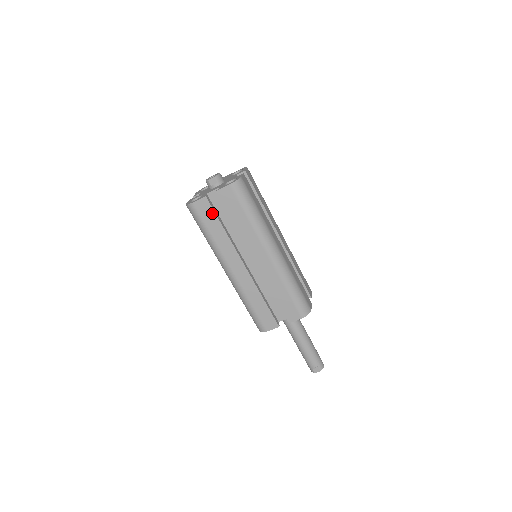
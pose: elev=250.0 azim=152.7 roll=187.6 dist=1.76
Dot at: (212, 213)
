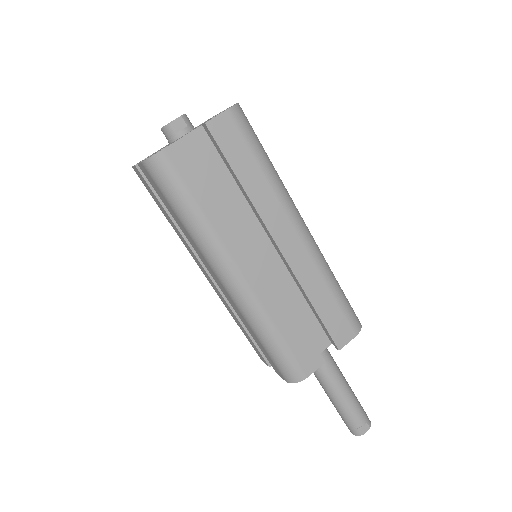
Dot at: (200, 167)
